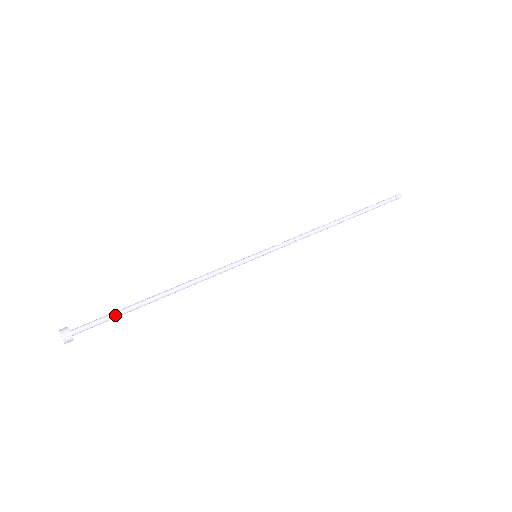
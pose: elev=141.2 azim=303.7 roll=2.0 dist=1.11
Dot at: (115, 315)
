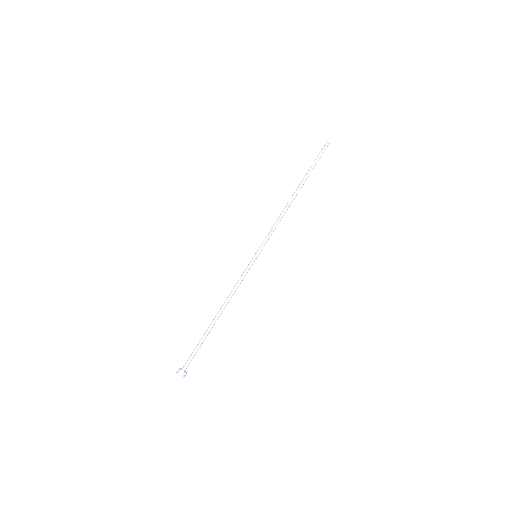
Dot at: (199, 346)
